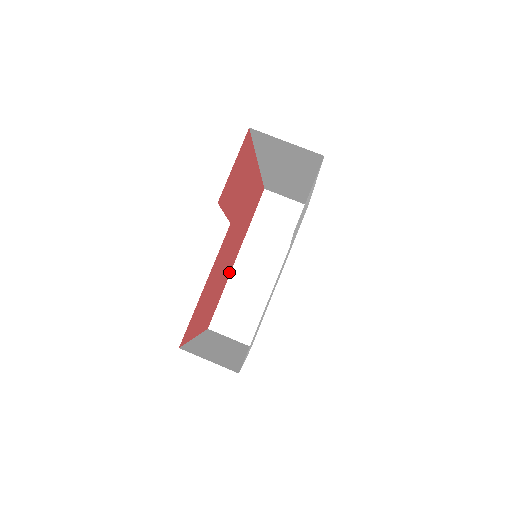
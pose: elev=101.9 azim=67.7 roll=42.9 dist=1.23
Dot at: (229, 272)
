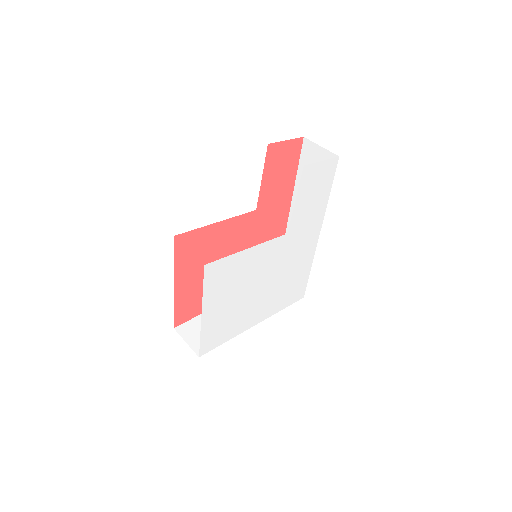
Dot at: occluded
